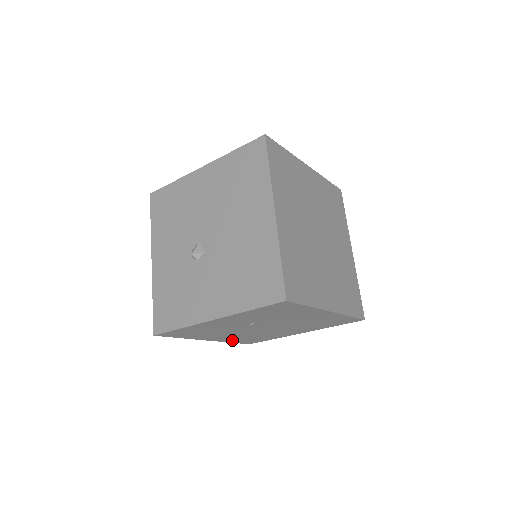
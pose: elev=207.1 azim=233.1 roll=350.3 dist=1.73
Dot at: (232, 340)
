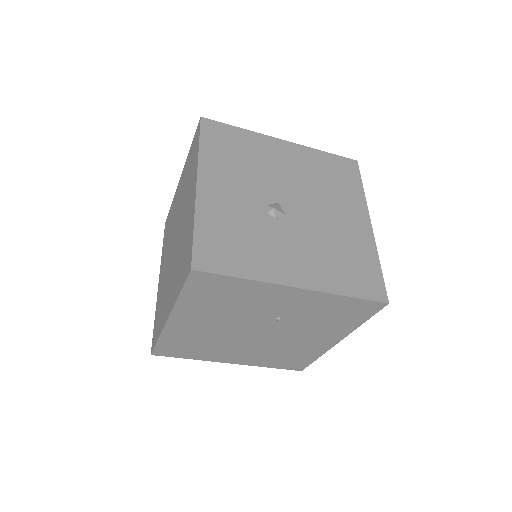
Dot at: (173, 336)
